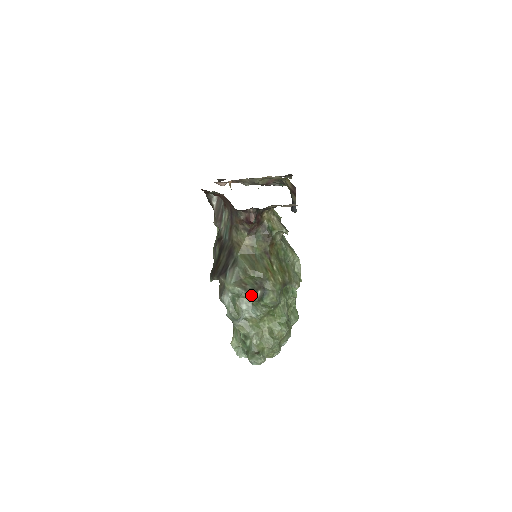
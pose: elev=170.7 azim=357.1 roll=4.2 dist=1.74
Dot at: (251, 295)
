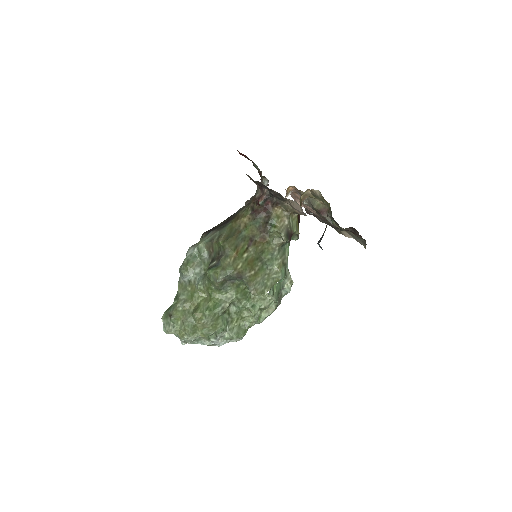
Dot at: occluded
